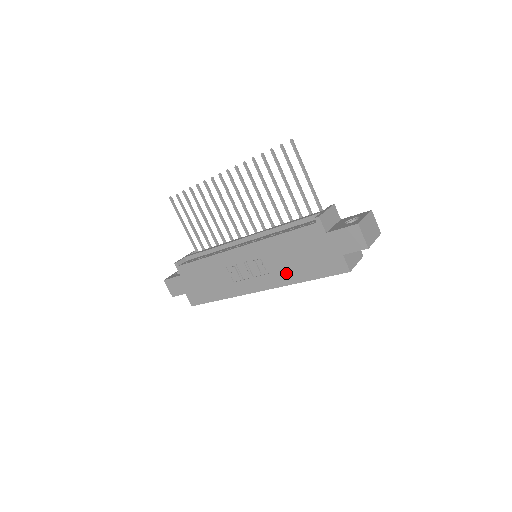
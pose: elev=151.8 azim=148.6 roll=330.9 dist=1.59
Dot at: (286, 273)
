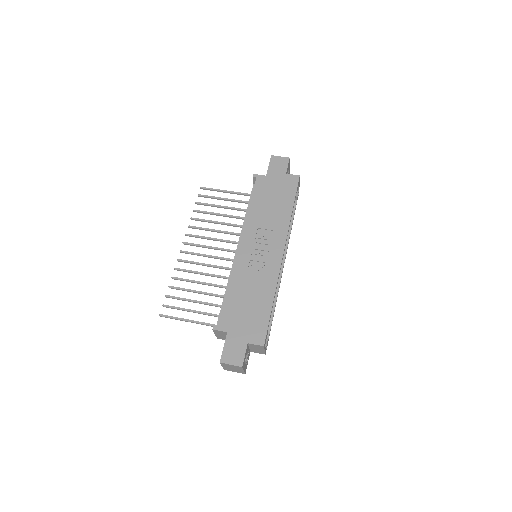
Dot at: (279, 219)
